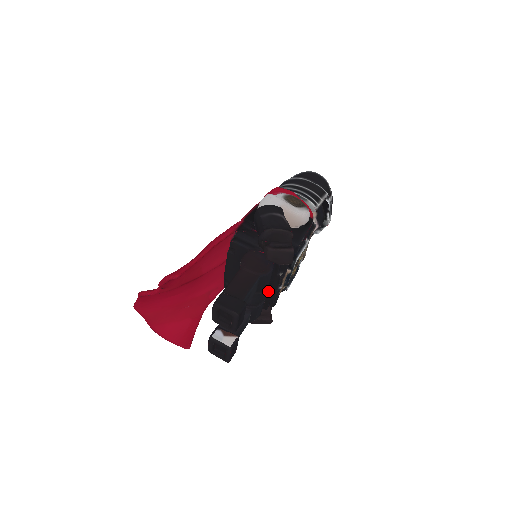
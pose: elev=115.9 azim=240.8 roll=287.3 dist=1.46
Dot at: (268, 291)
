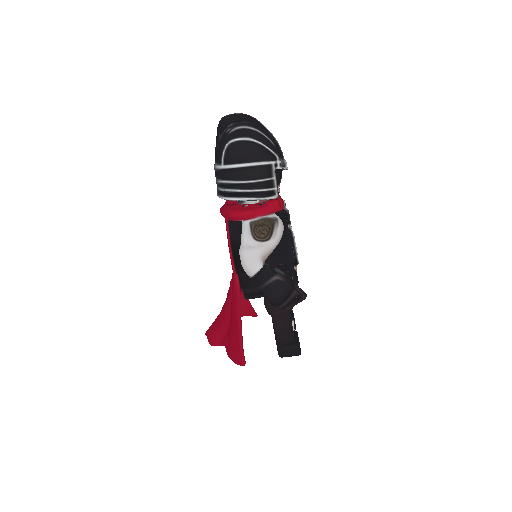
Dot at: occluded
